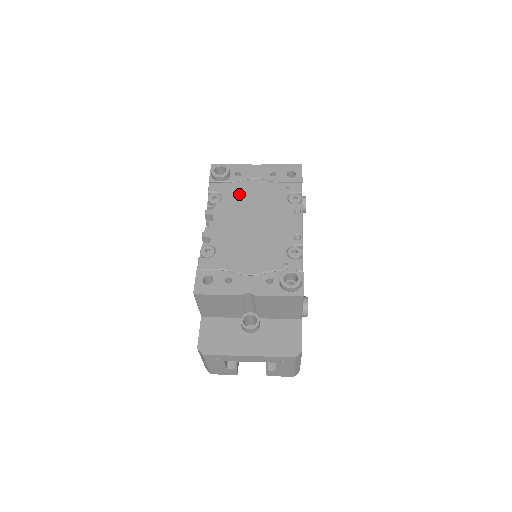
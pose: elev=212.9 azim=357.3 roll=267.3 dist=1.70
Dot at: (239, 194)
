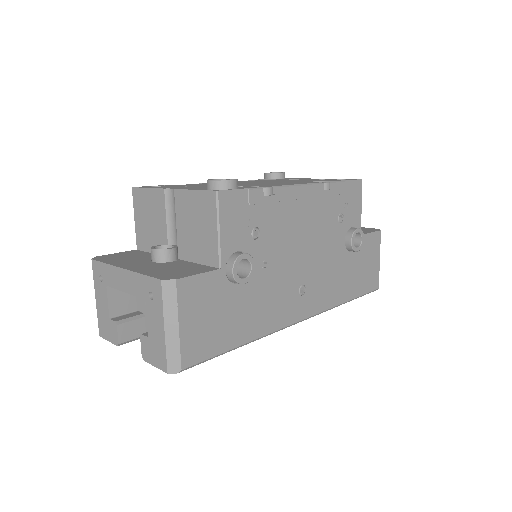
Dot at: (271, 180)
